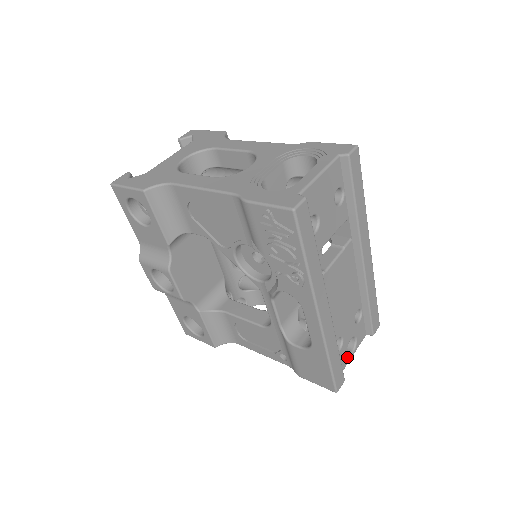
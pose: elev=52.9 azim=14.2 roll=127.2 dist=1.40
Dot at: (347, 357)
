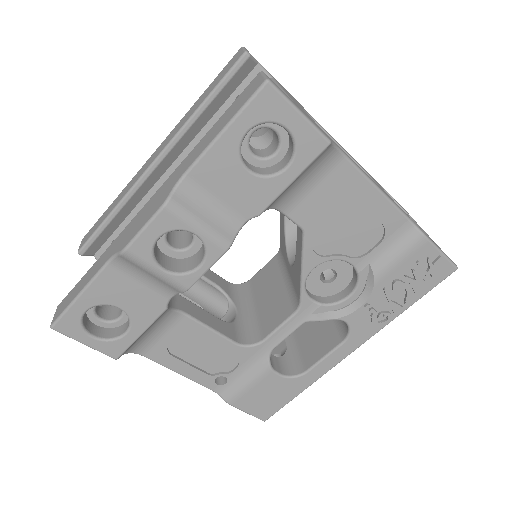
Dot at: occluded
